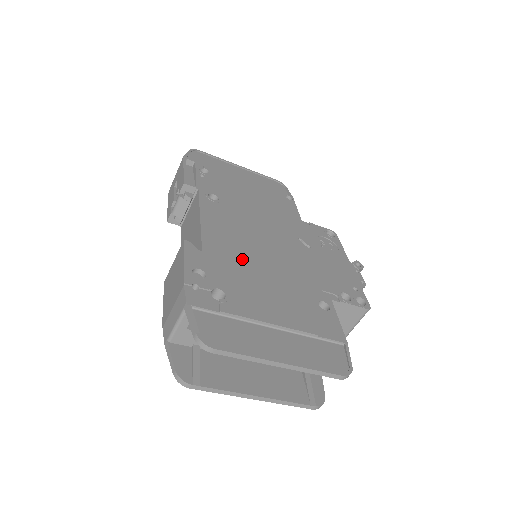
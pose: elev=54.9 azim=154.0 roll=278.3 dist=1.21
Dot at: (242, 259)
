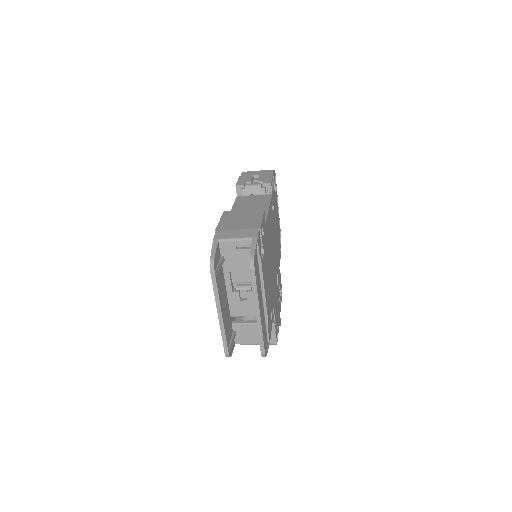
Dot at: (269, 250)
